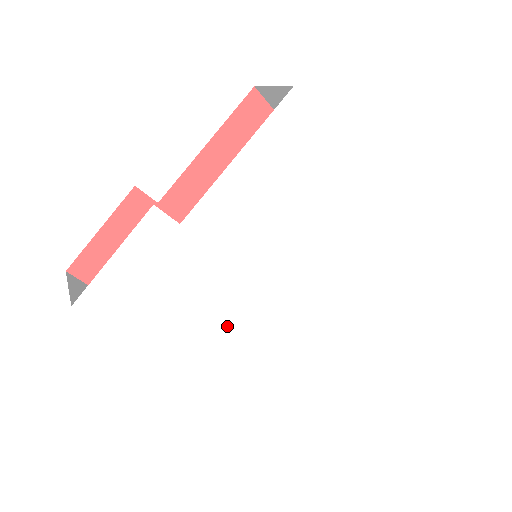
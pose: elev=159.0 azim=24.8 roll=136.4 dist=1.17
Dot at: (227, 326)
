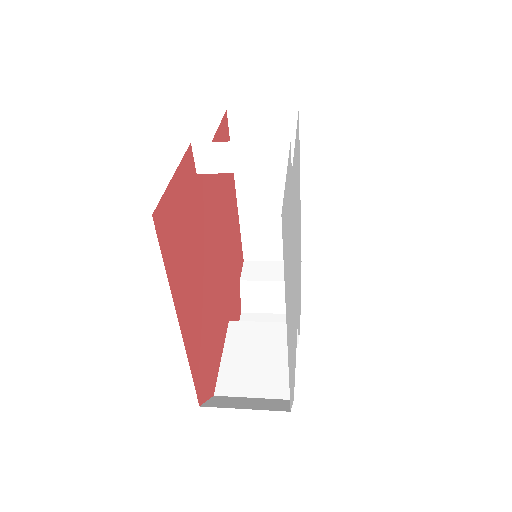
Dot at: (292, 306)
